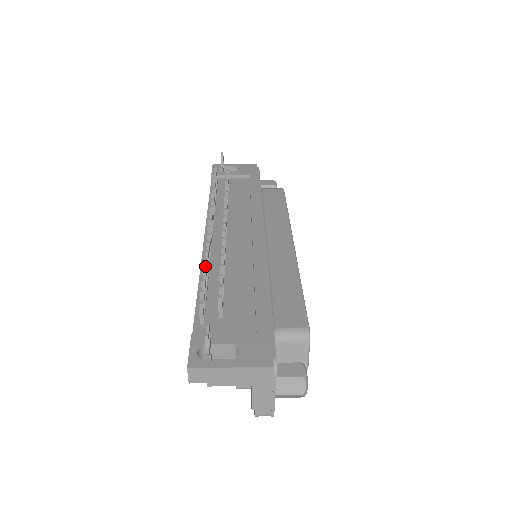
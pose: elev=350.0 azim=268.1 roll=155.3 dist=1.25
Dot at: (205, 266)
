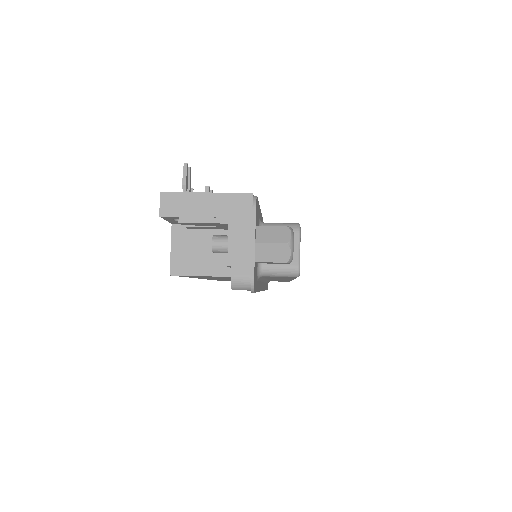
Dot at: occluded
